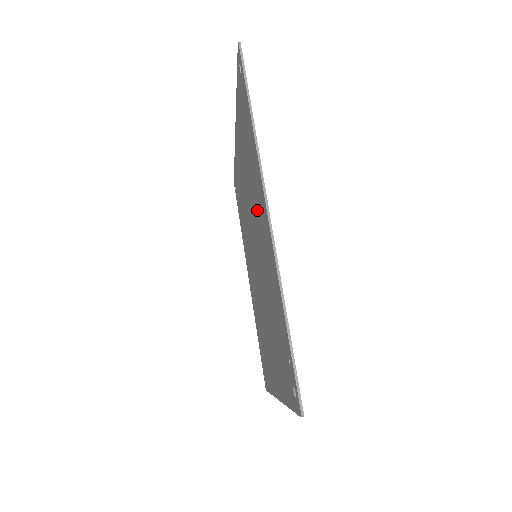
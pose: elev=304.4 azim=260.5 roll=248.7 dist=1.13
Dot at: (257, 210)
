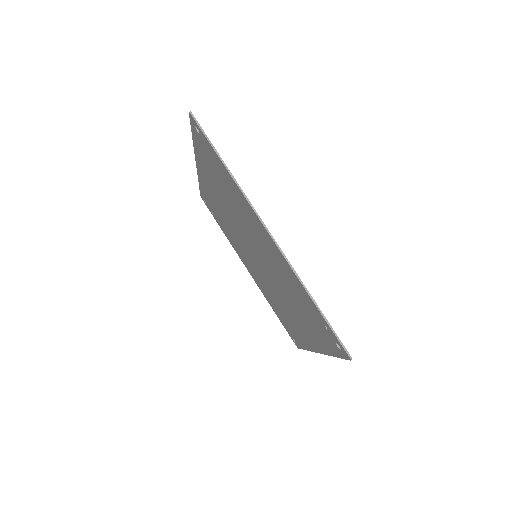
Dot at: (251, 228)
